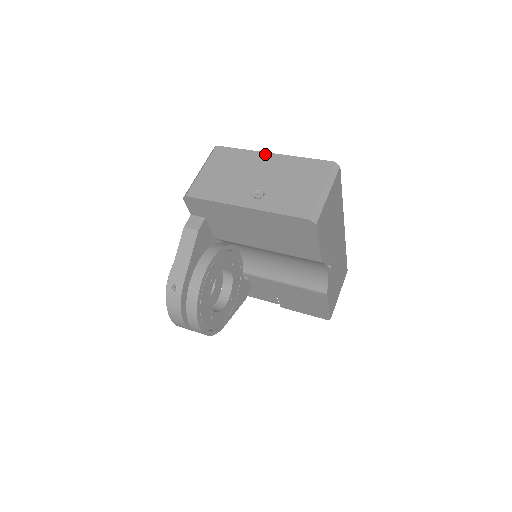
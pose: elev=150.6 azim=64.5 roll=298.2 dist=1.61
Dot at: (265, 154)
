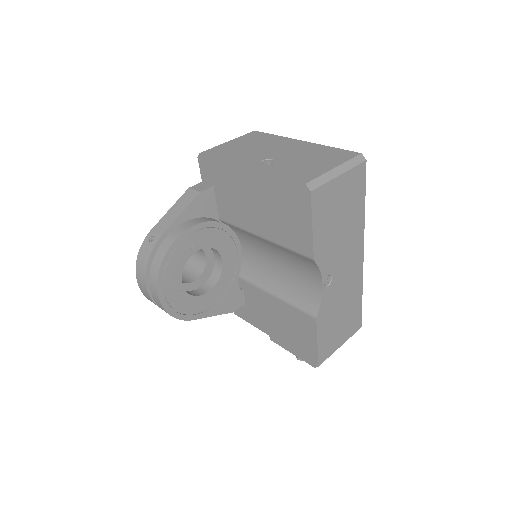
Dot at: (295, 140)
